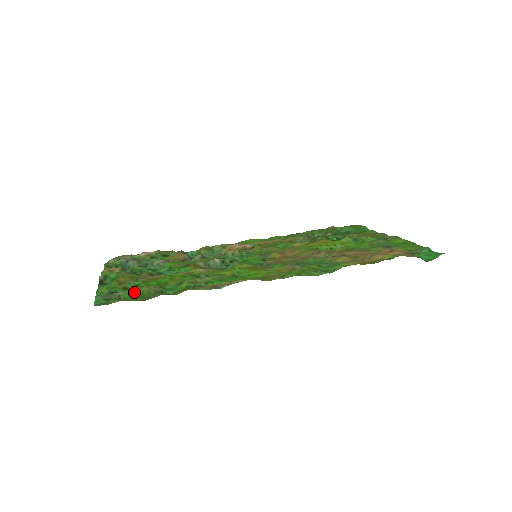
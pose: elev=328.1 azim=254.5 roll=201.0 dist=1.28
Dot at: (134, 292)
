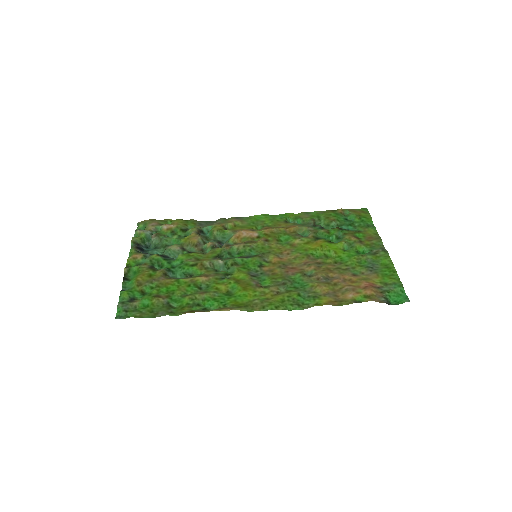
Dot at: (147, 302)
